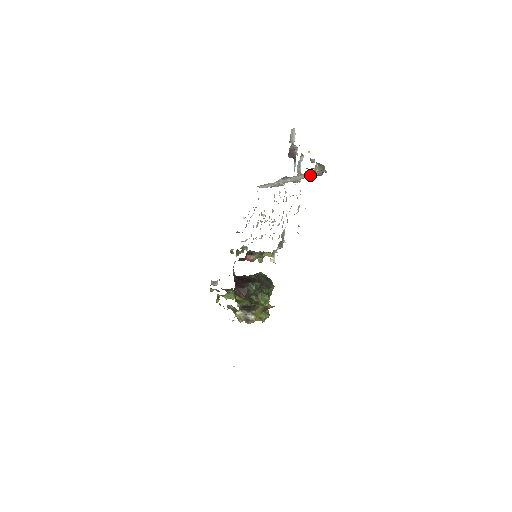
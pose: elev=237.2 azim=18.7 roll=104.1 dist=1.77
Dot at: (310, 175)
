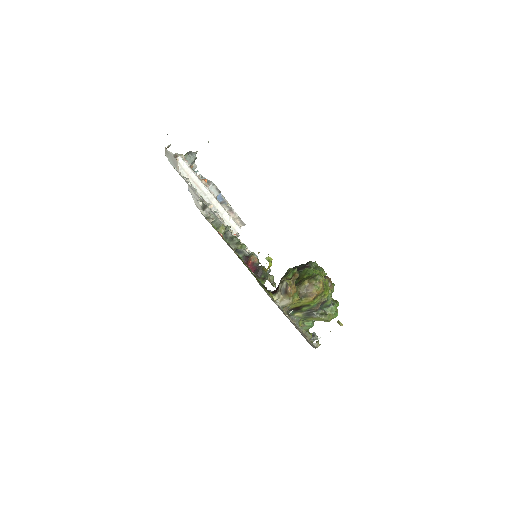
Dot at: (179, 162)
